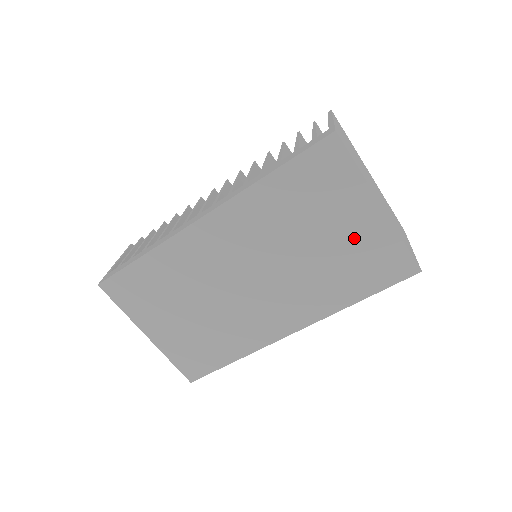
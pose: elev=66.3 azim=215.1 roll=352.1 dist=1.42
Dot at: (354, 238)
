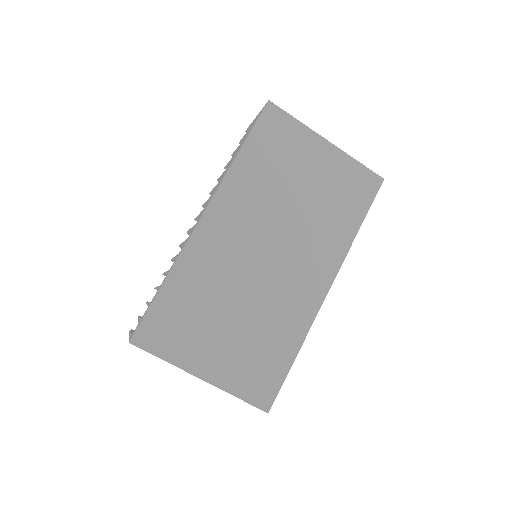
Dot at: (325, 175)
